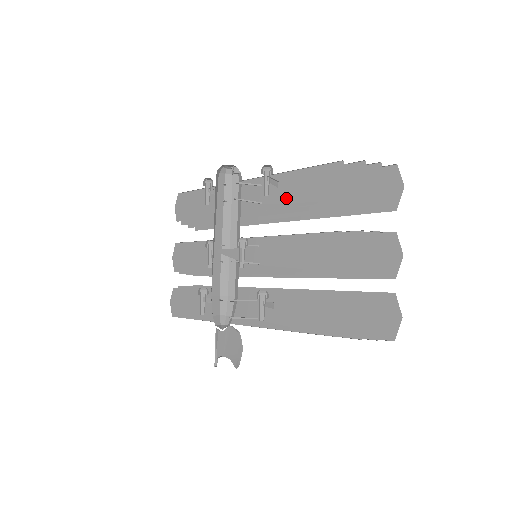
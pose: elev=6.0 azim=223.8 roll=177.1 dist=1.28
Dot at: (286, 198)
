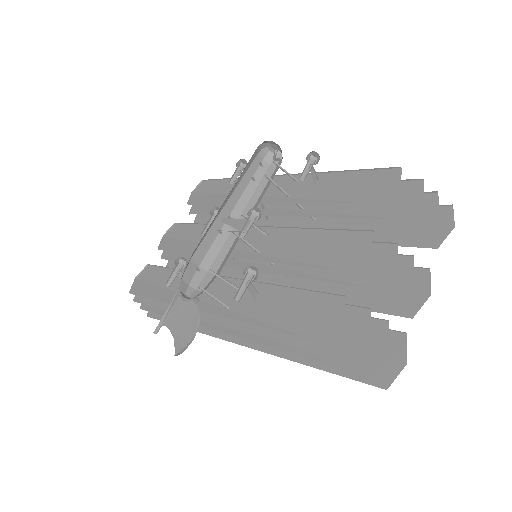
Dot at: (320, 195)
